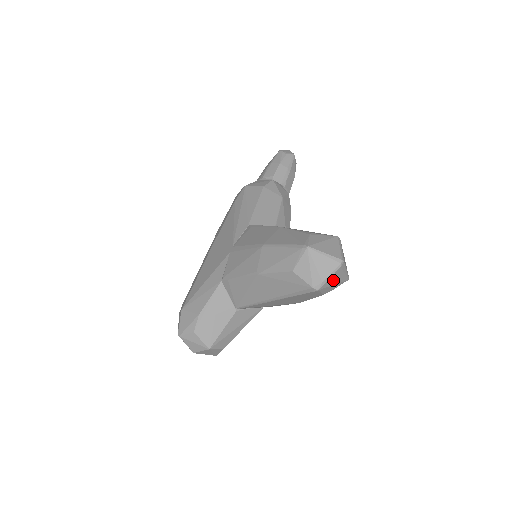
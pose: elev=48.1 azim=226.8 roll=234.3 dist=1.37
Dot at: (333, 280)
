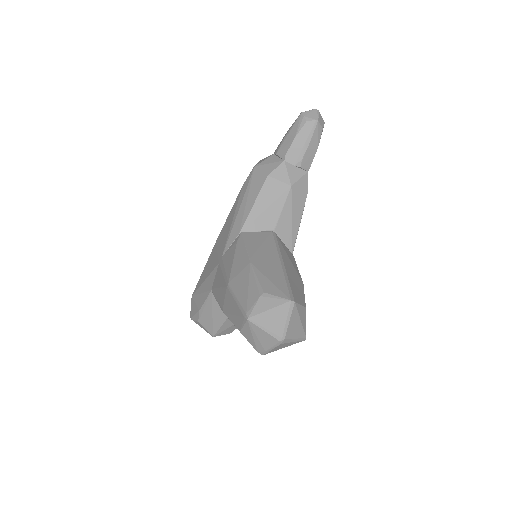
Dot at: (280, 347)
